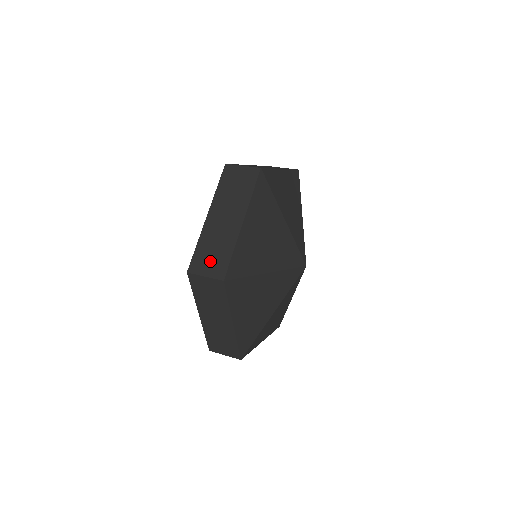
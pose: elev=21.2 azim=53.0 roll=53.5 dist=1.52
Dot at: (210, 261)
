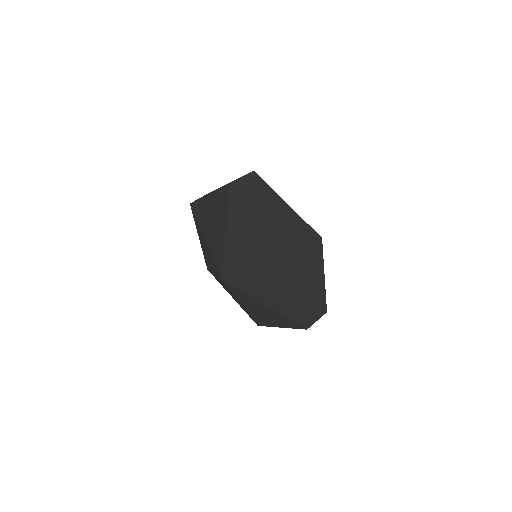
Dot at: (301, 237)
